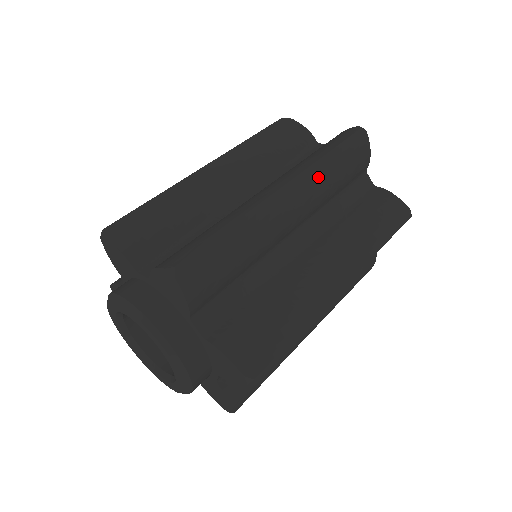
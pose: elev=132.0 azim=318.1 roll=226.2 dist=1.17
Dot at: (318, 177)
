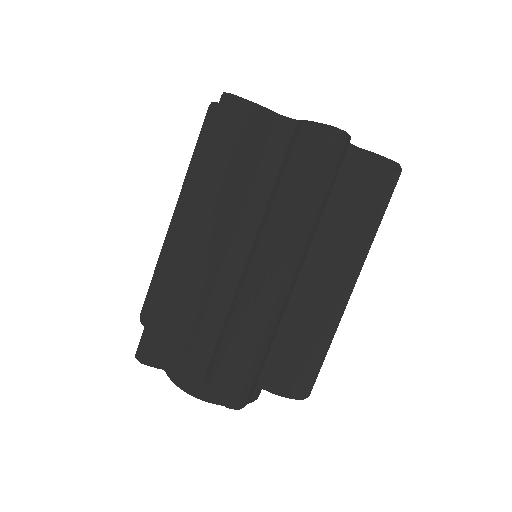
Dot at: (310, 232)
